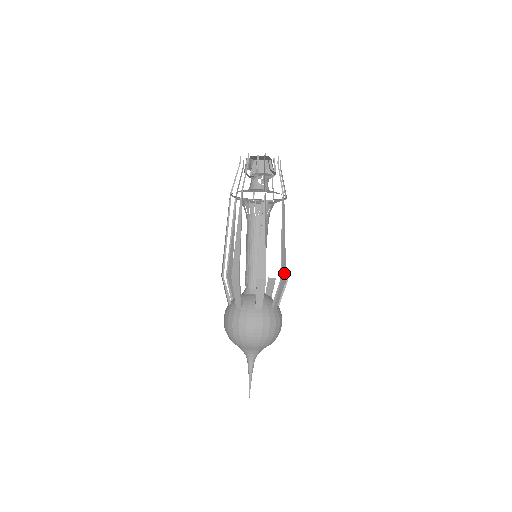
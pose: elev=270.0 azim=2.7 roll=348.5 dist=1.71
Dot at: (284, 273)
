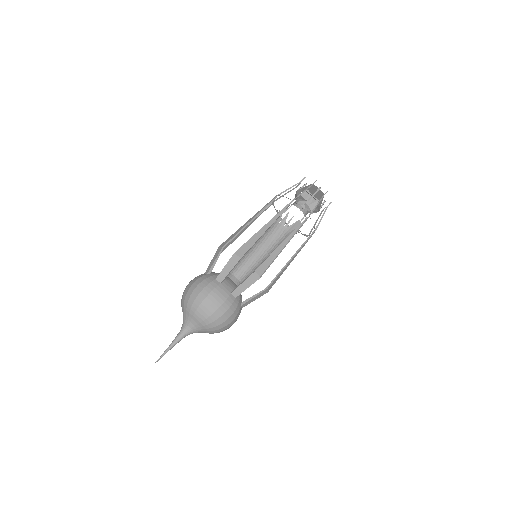
Dot at: (271, 286)
